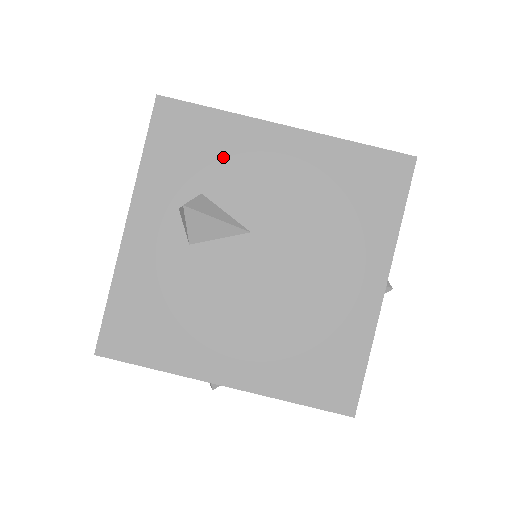
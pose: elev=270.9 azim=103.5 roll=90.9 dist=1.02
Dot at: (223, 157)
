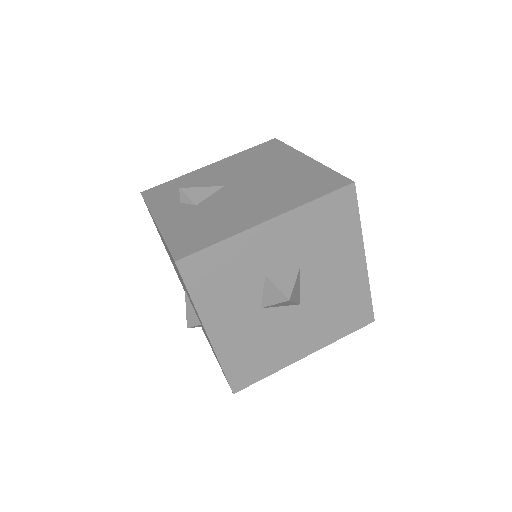
Dot at: (188, 183)
